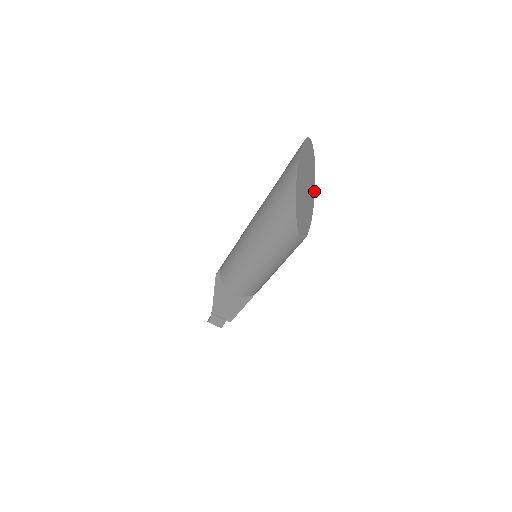
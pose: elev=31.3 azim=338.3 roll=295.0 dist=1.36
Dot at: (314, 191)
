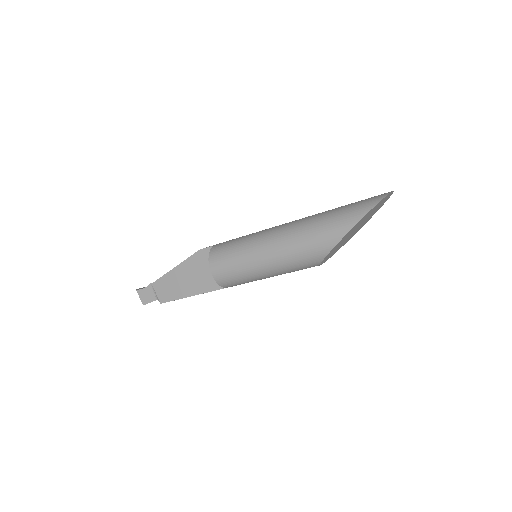
Dot at: (350, 238)
